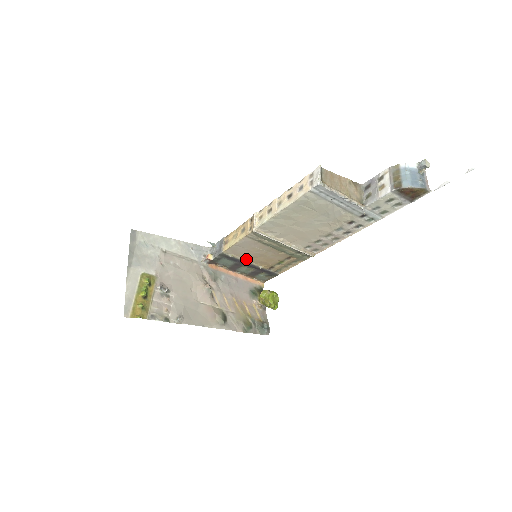
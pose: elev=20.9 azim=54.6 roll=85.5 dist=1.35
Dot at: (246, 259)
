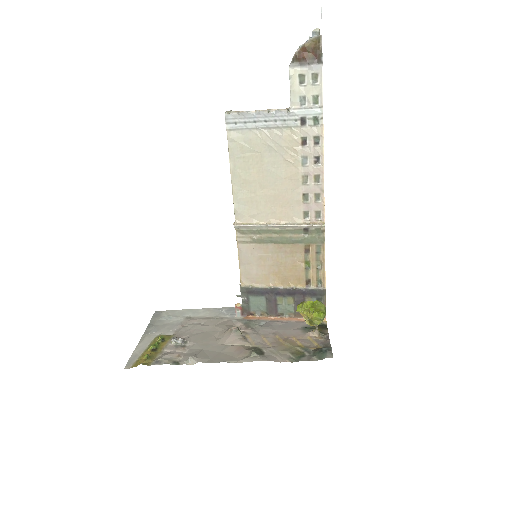
Dot at: (270, 284)
